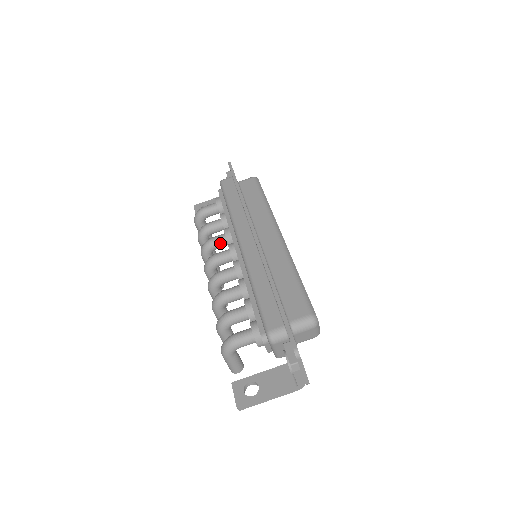
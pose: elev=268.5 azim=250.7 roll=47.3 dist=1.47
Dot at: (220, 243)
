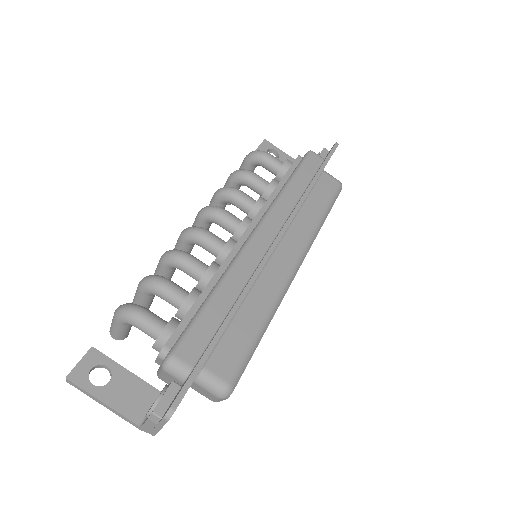
Dot at: (242, 204)
